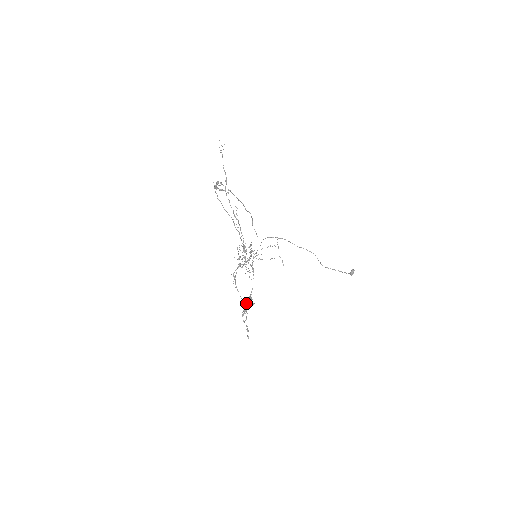
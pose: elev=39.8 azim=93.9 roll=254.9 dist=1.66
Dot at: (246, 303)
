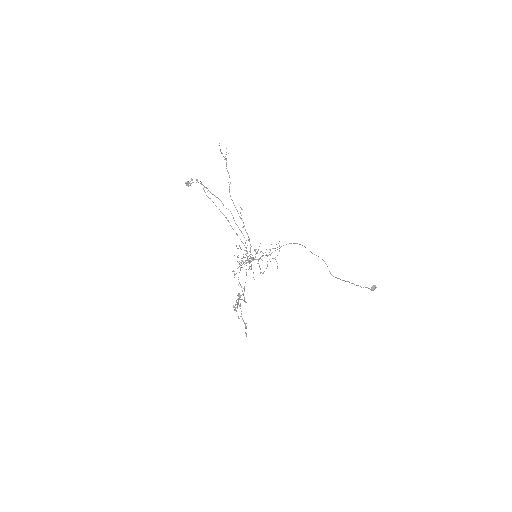
Dot at: (245, 301)
